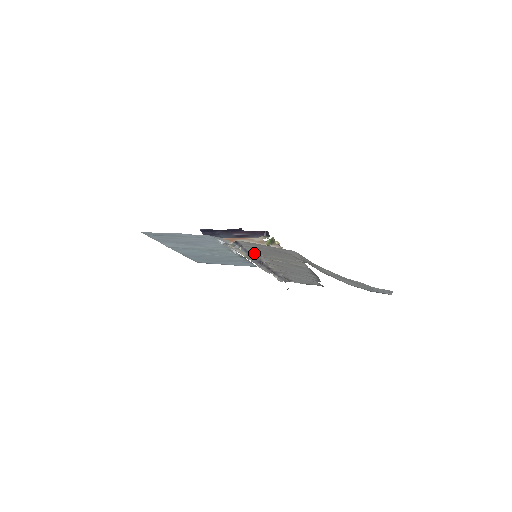
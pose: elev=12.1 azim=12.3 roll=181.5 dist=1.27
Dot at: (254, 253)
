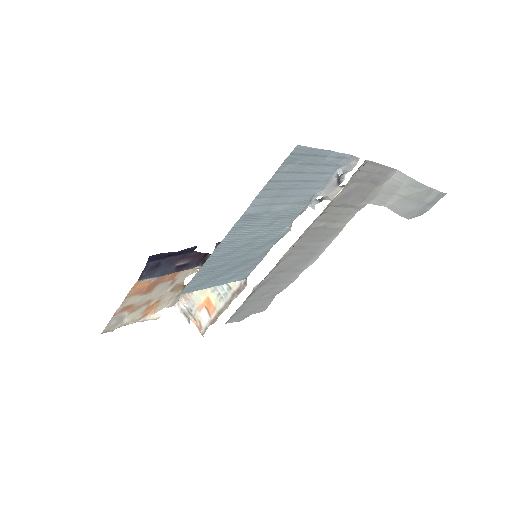
Dot at: (329, 205)
